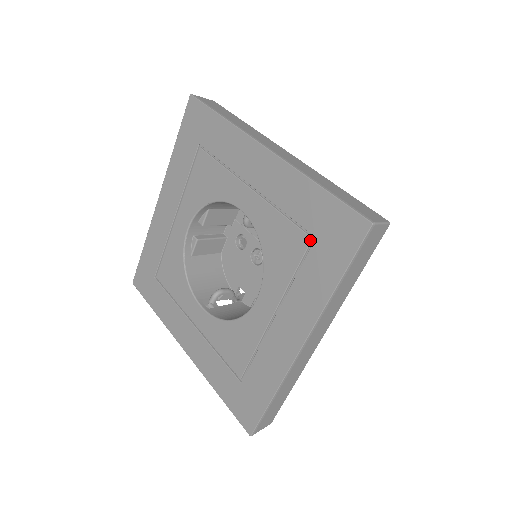
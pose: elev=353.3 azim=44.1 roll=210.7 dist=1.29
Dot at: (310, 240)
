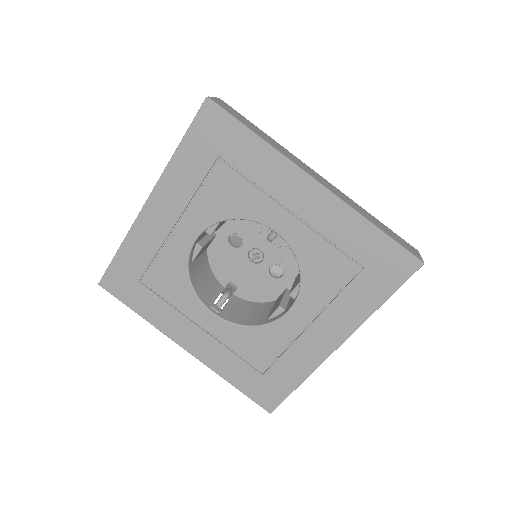
Dot at: (358, 269)
